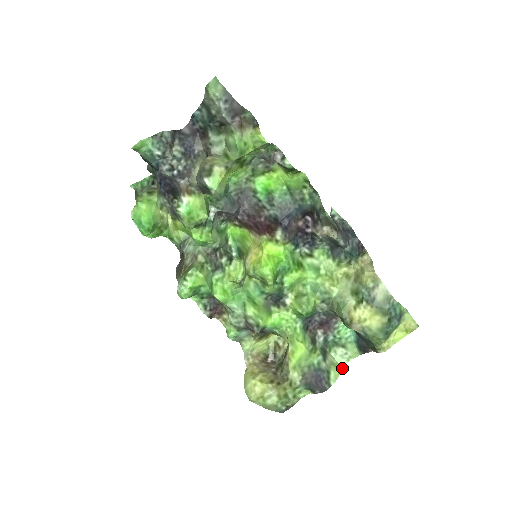
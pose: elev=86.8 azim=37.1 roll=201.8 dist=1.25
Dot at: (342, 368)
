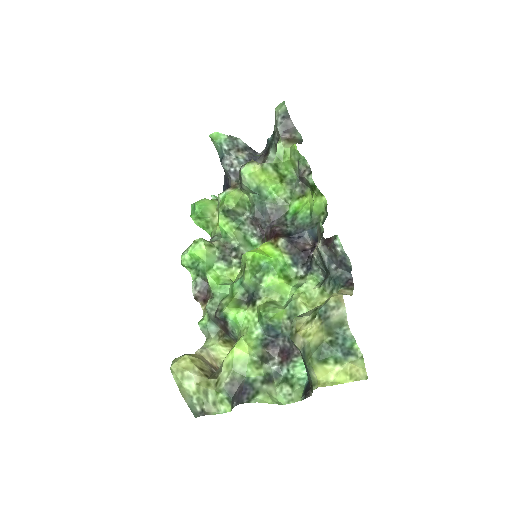
Dot at: (276, 403)
